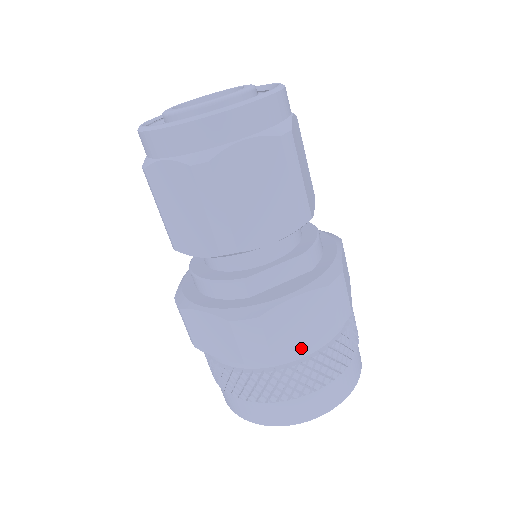
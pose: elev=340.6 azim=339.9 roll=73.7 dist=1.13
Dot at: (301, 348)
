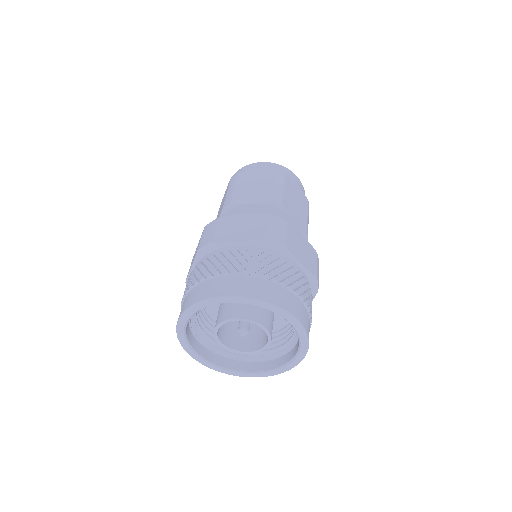
Dot at: (299, 260)
